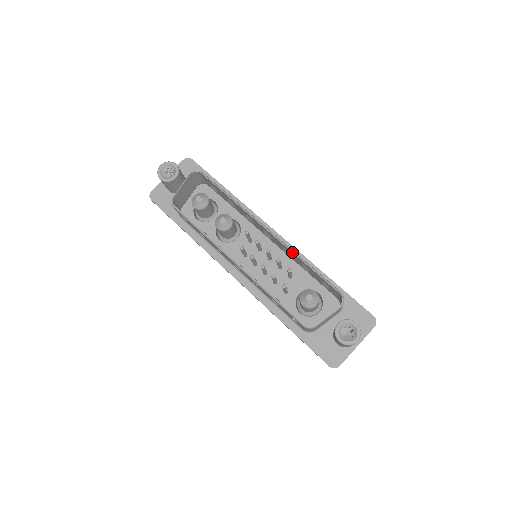
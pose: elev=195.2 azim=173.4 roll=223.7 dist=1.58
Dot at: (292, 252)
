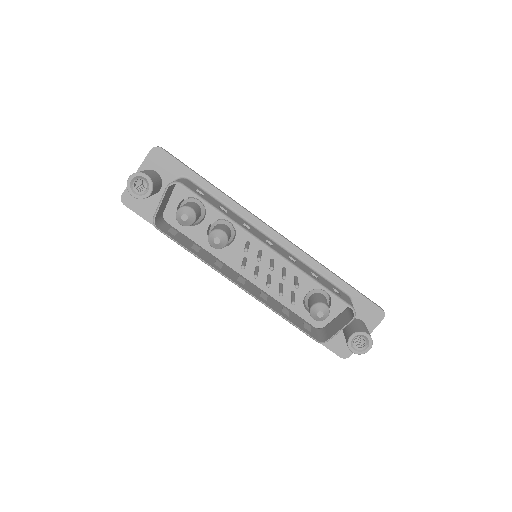
Dot at: occluded
